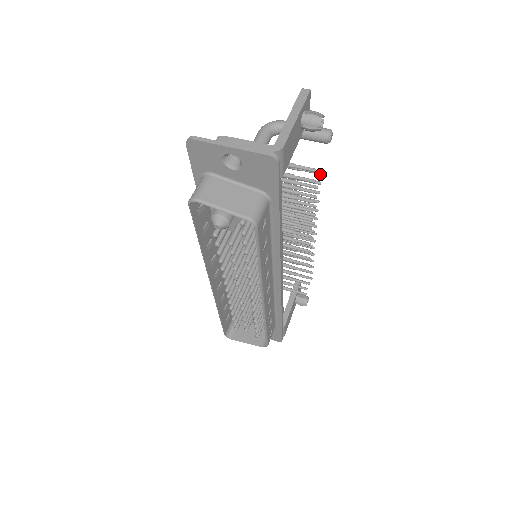
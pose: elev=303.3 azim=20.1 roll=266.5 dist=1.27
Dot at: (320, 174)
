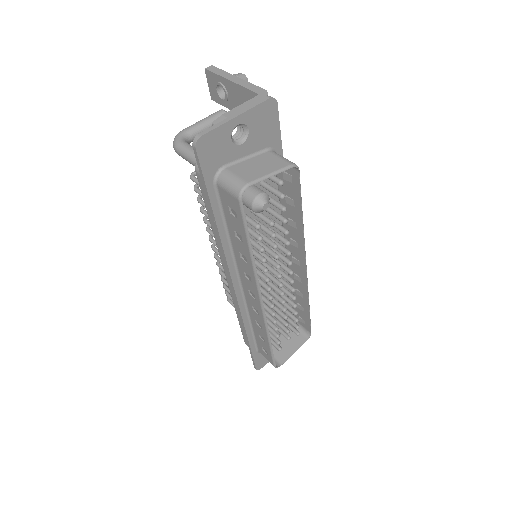
Dot at: occluded
